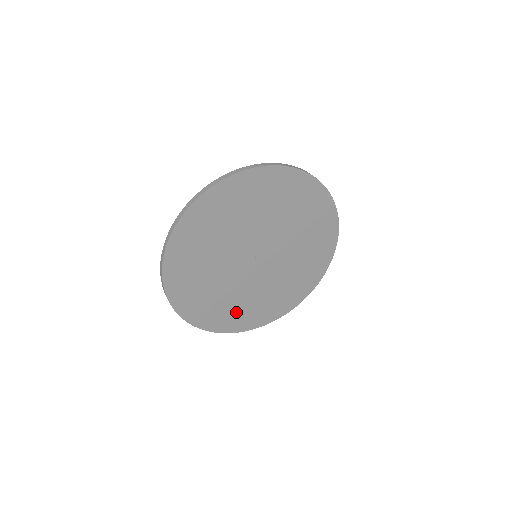
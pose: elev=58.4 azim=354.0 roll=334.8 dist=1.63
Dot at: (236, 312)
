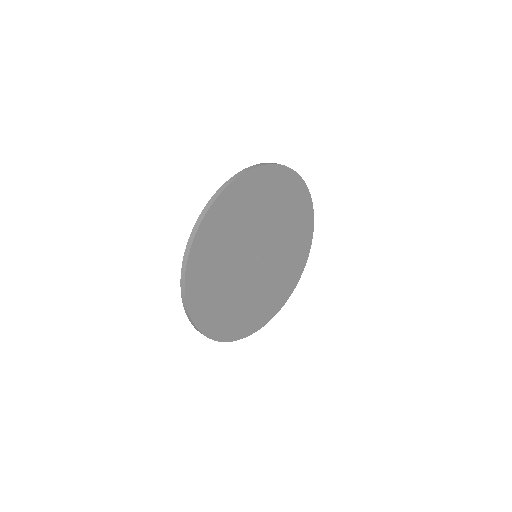
Dot at: (286, 278)
